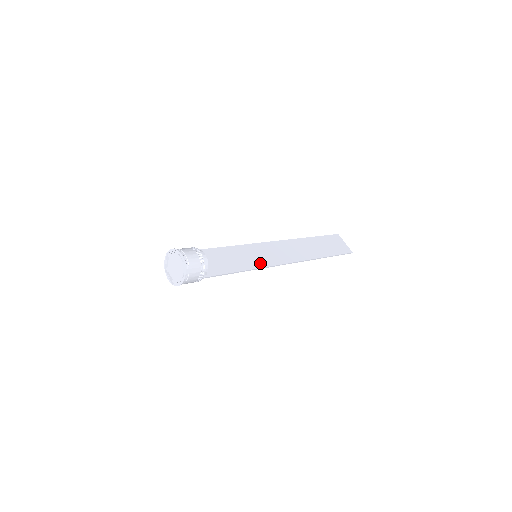
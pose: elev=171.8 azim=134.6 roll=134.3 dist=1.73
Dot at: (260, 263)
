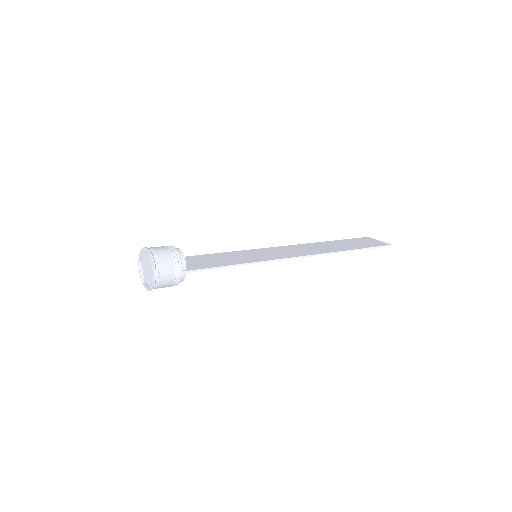
Dot at: (261, 259)
